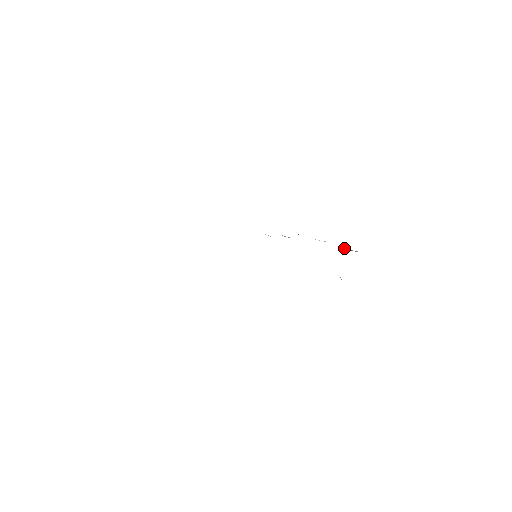
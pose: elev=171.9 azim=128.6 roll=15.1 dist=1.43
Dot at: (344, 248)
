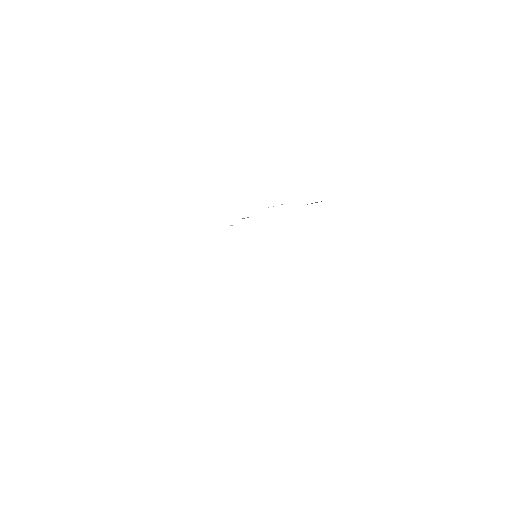
Dot at: (311, 203)
